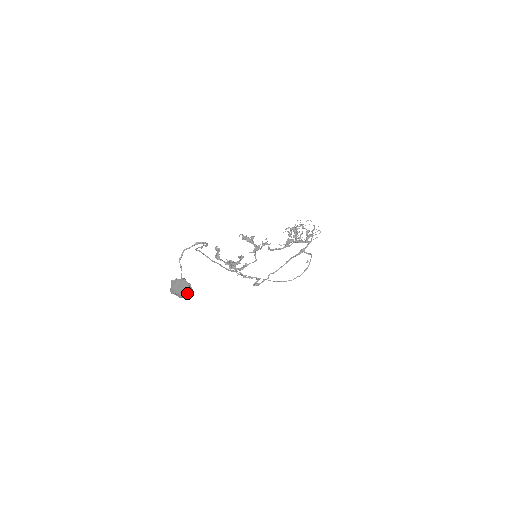
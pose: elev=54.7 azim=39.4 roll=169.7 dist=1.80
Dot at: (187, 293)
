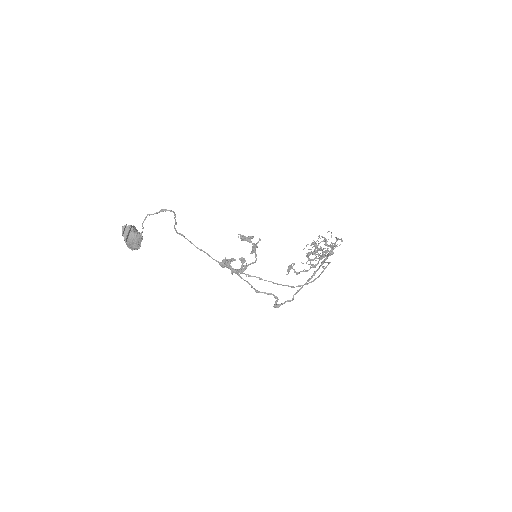
Dot at: (134, 238)
